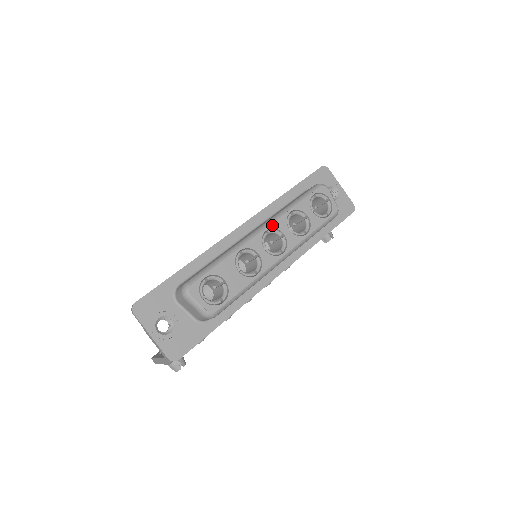
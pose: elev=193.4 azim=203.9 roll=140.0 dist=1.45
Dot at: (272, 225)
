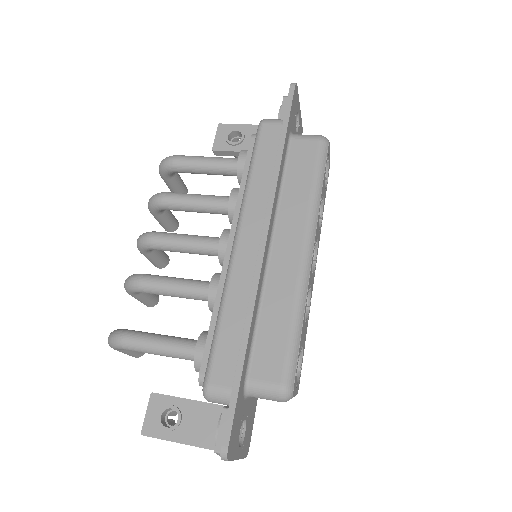
Dot at: (315, 237)
